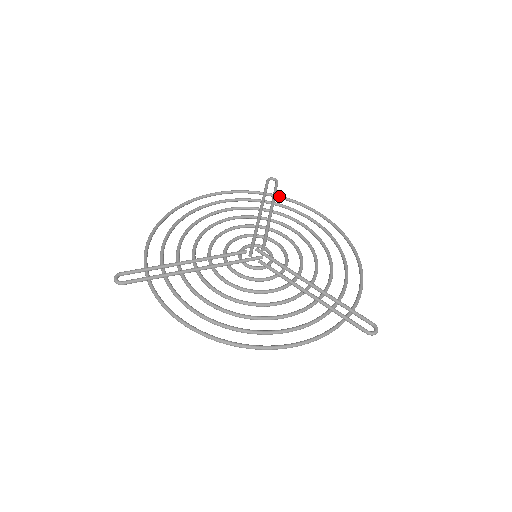
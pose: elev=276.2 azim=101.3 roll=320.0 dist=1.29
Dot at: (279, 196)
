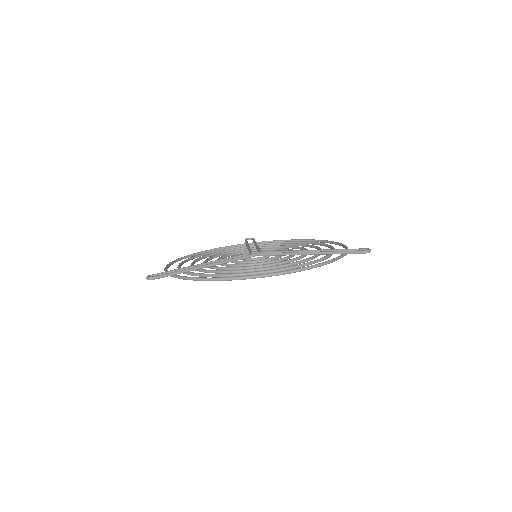
Dot at: (258, 242)
